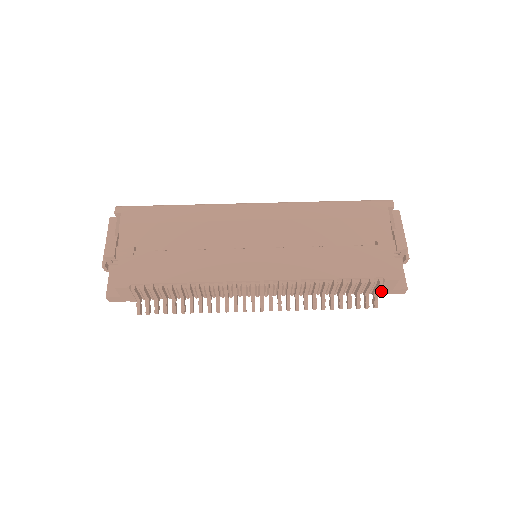
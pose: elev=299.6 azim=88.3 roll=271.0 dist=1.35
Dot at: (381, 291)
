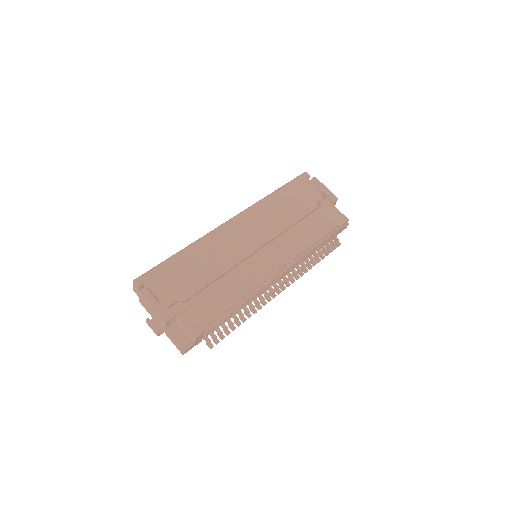
Dot at: (337, 234)
